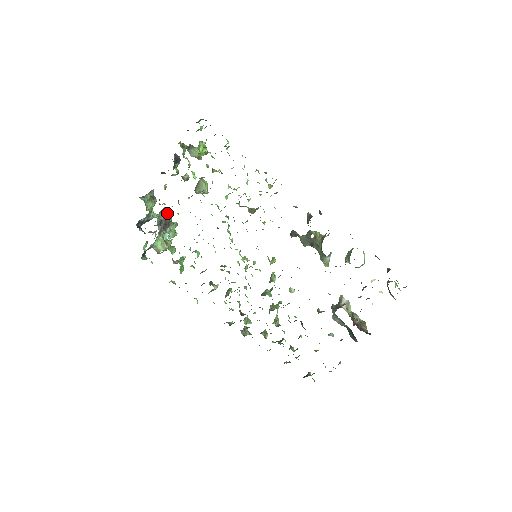
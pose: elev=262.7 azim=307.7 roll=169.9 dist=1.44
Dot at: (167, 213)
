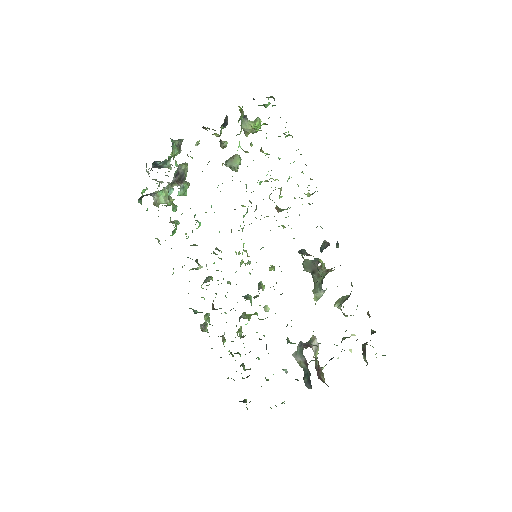
Dot at: (185, 169)
